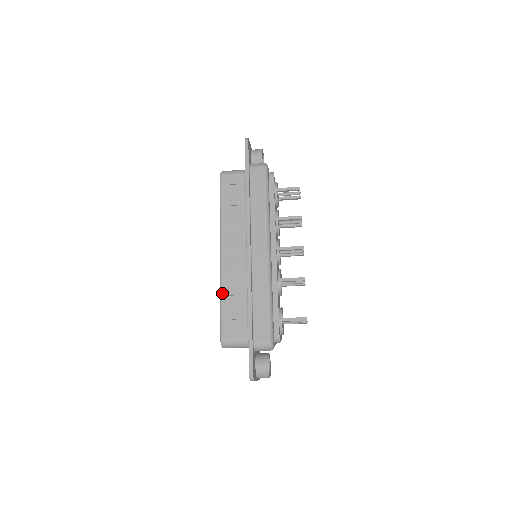
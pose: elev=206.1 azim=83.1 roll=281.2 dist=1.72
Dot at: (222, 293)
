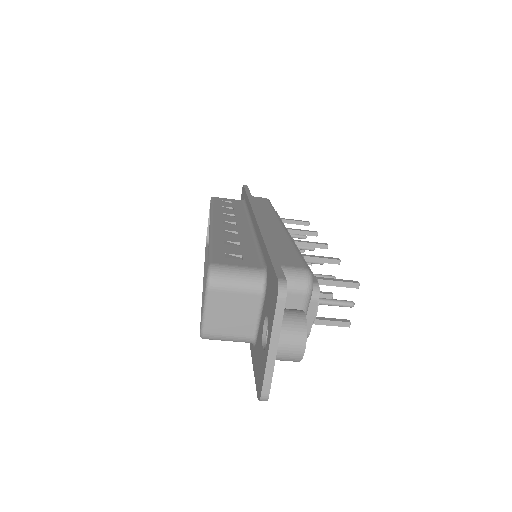
Dot at: (213, 238)
